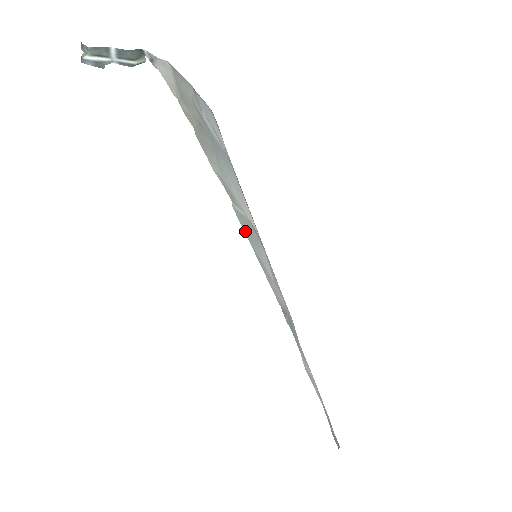
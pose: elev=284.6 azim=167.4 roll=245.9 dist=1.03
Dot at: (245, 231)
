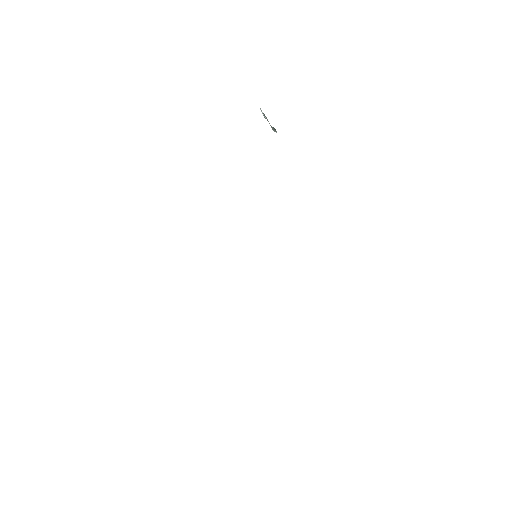
Dot at: occluded
